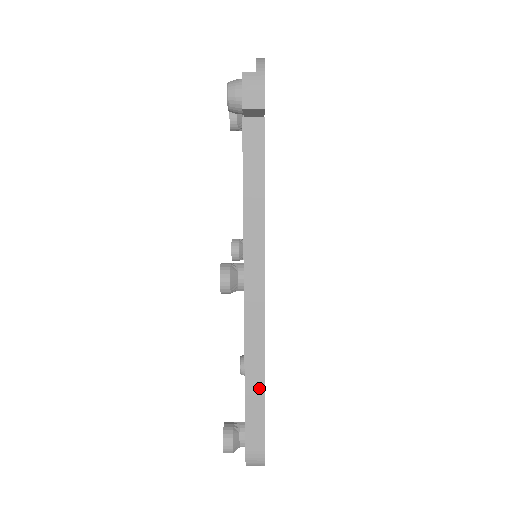
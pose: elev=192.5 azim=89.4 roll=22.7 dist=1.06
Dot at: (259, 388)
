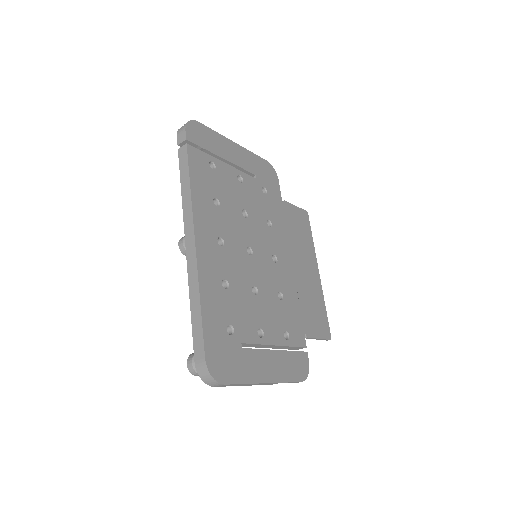
Dot at: (198, 307)
